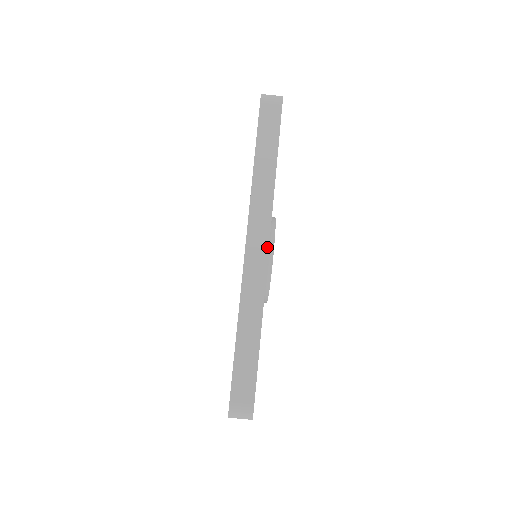
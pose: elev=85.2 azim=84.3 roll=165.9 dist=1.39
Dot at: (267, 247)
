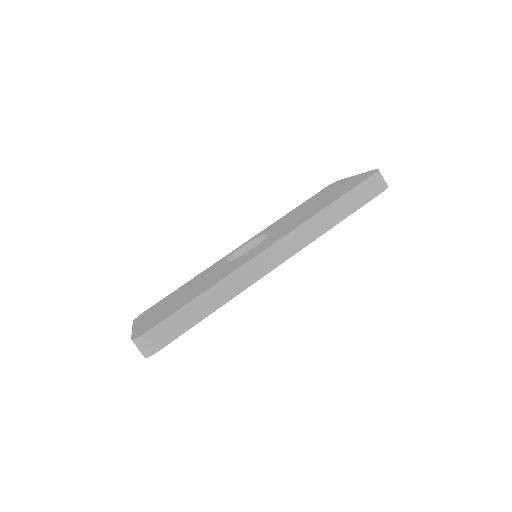
Dot at: (276, 266)
